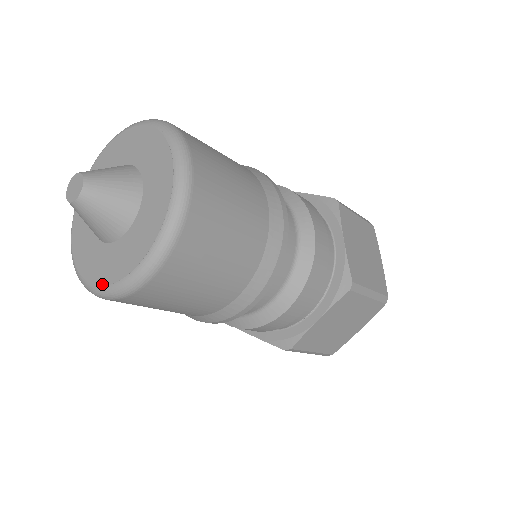
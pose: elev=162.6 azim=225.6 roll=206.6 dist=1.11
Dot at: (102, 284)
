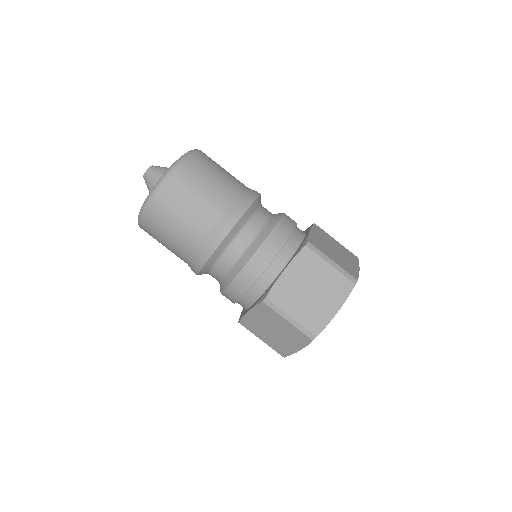
Dot at: occluded
